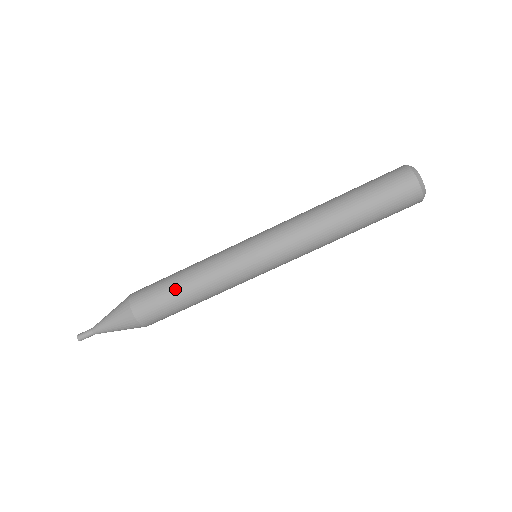
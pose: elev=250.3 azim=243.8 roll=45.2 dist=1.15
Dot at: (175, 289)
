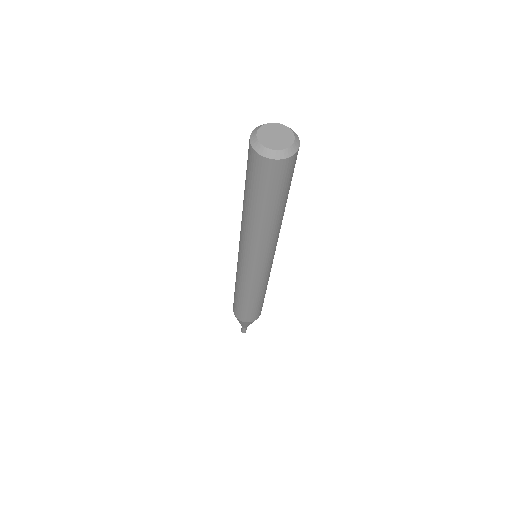
Dot at: (257, 305)
